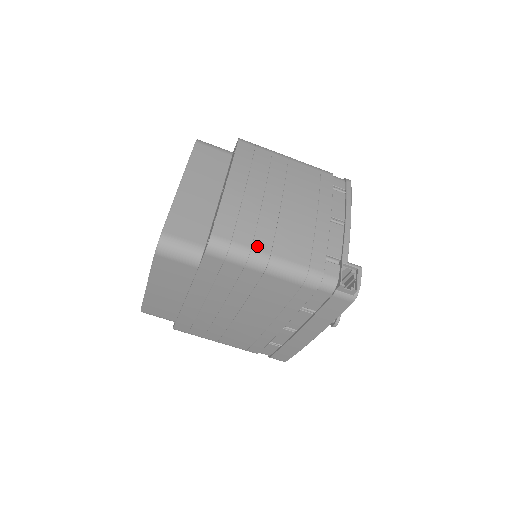
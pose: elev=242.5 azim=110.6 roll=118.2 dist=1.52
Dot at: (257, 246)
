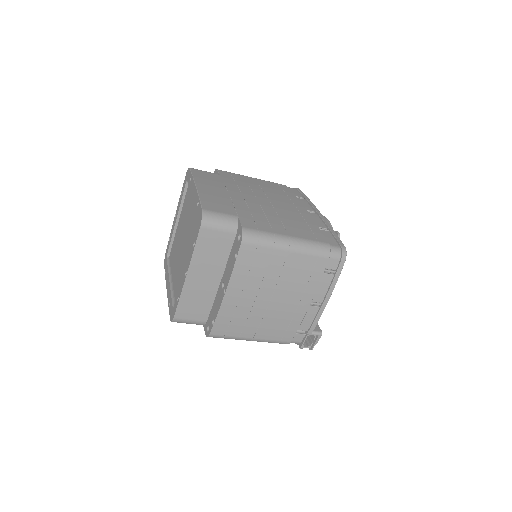
Dot at: (244, 335)
